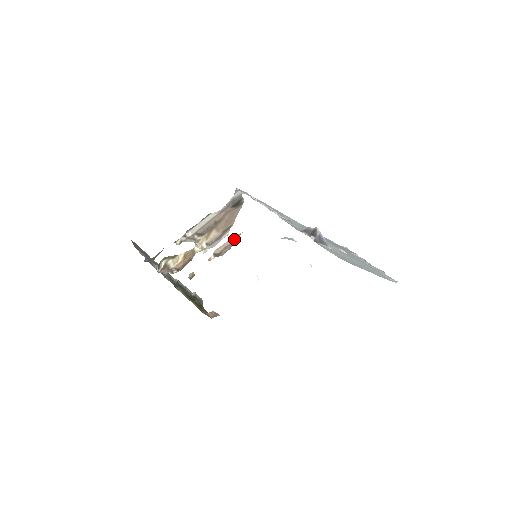
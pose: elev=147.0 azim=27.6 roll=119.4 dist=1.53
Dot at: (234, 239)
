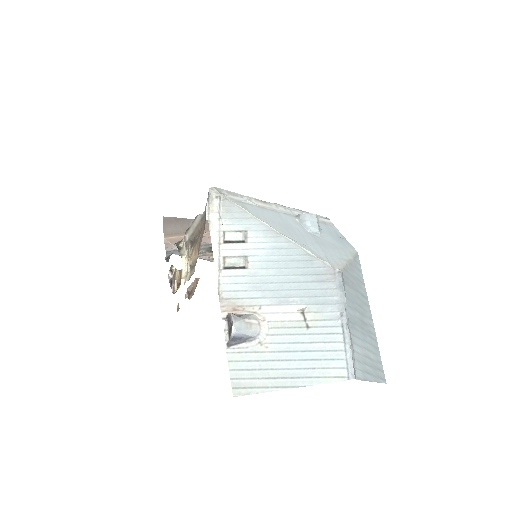
Dot at: (196, 282)
